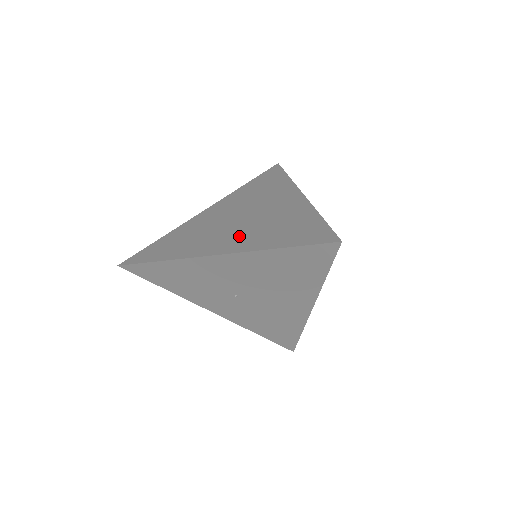
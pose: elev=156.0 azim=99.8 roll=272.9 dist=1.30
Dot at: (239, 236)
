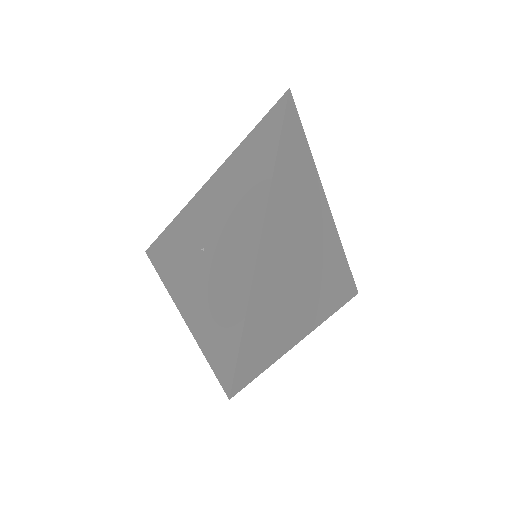
Dot at: occluded
